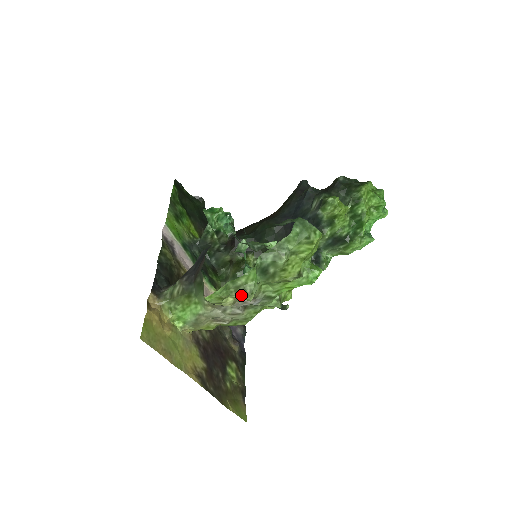
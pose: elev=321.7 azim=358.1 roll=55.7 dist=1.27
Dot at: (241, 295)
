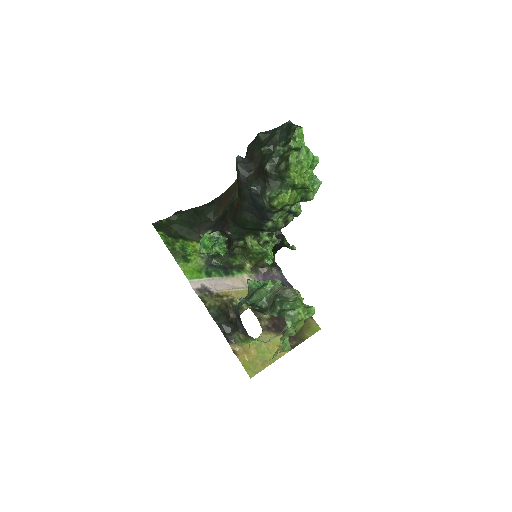
Dot at: occluded
